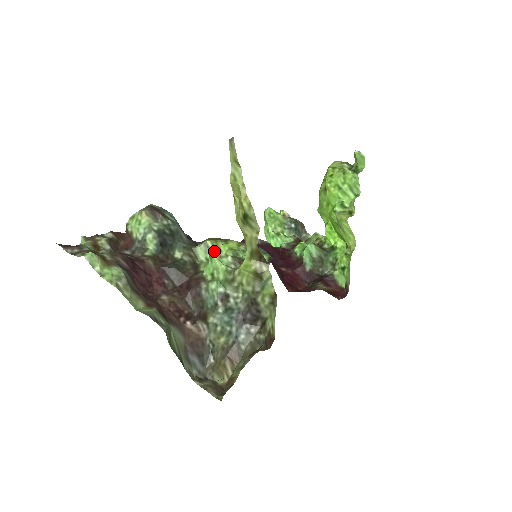
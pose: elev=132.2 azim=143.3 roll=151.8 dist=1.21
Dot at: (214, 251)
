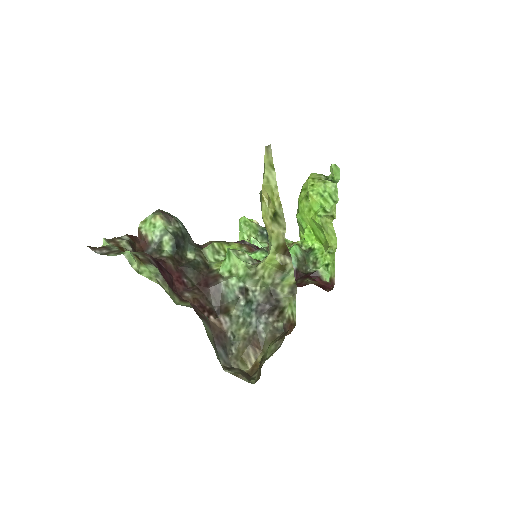
Dot at: (232, 249)
